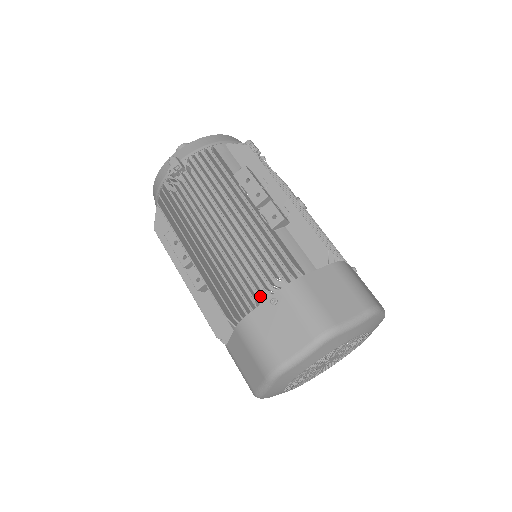
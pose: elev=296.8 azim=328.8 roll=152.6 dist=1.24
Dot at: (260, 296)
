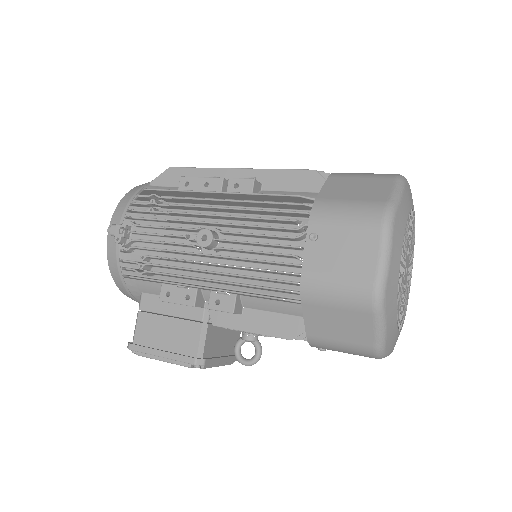
Dot at: occluded
